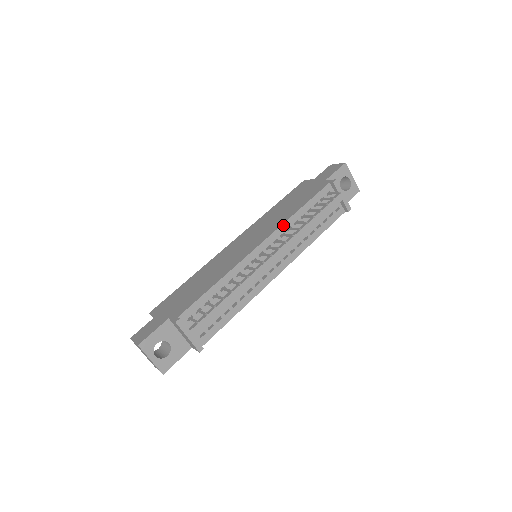
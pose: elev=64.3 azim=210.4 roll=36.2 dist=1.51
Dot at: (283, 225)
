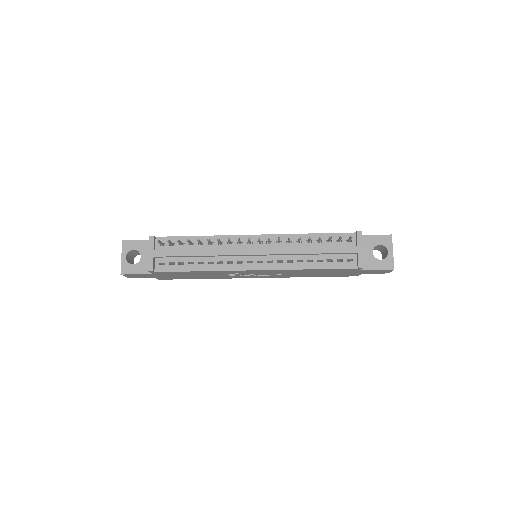
Dot at: (285, 235)
